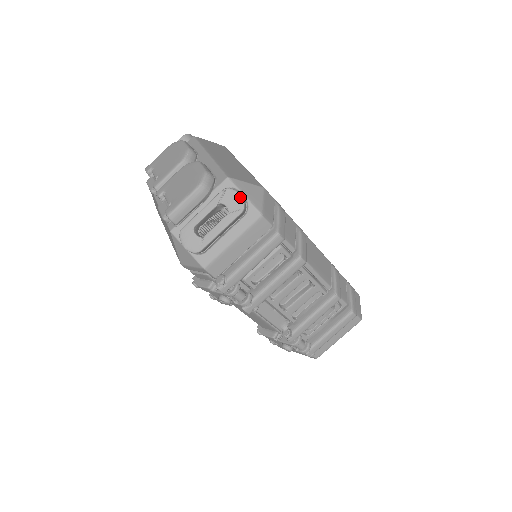
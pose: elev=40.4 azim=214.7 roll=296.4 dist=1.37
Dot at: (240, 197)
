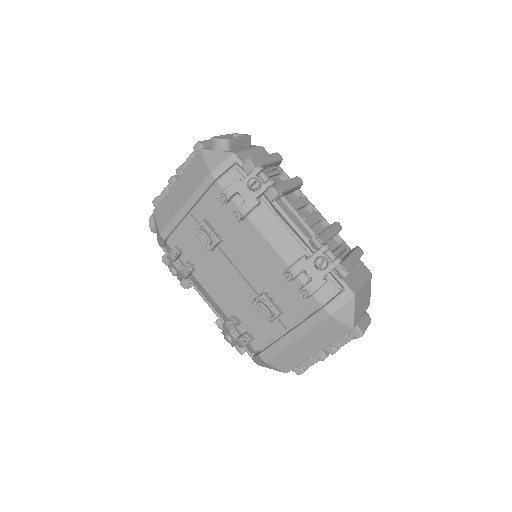
Dot at: (246, 134)
